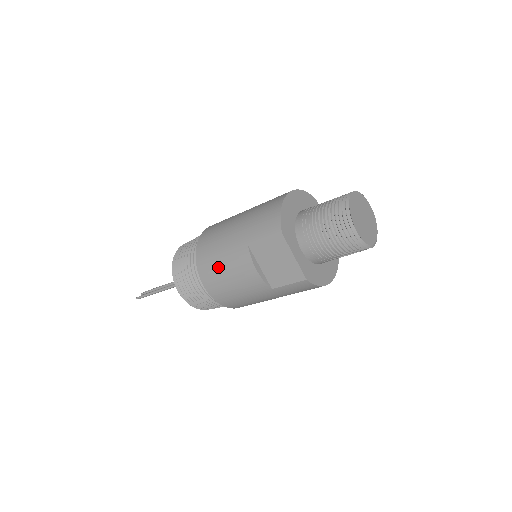
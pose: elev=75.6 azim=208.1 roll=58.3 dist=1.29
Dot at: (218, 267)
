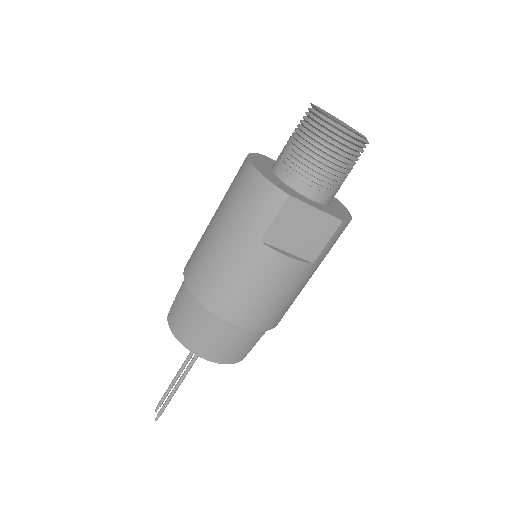
Dot at: (243, 293)
